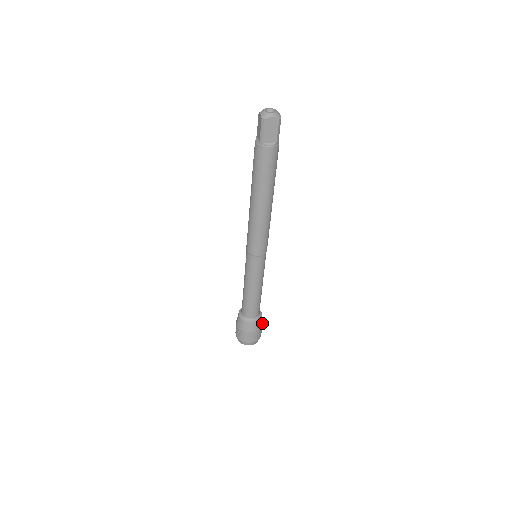
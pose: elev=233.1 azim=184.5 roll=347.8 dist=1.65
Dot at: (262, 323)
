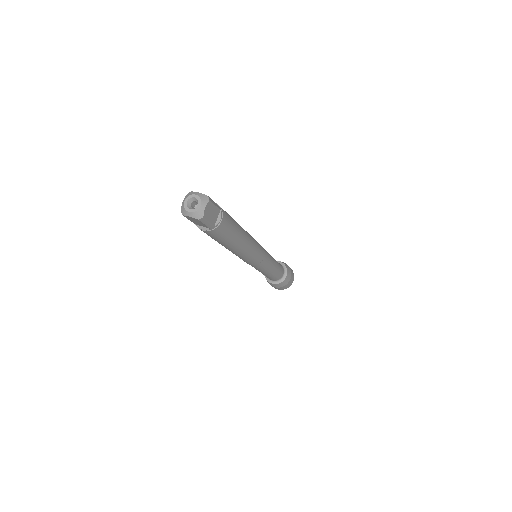
Dot at: occluded
